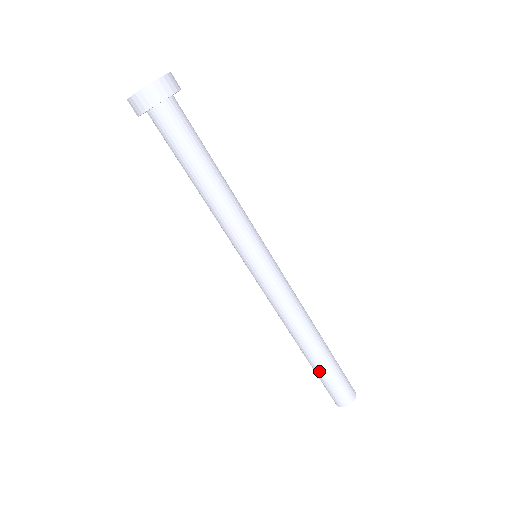
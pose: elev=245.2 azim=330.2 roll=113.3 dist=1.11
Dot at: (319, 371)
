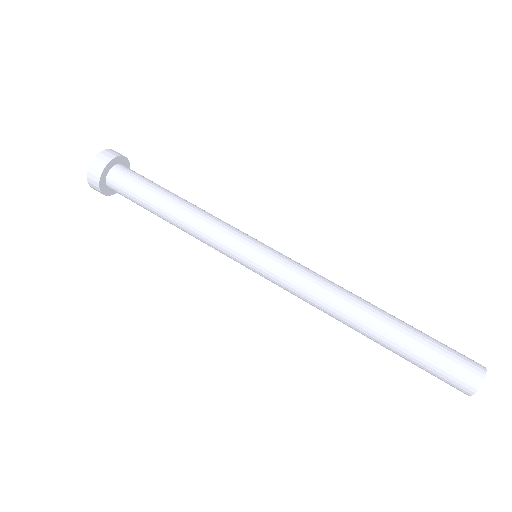
Dot at: (408, 348)
